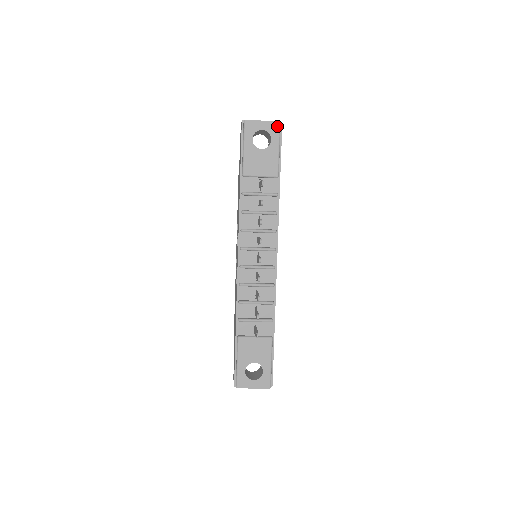
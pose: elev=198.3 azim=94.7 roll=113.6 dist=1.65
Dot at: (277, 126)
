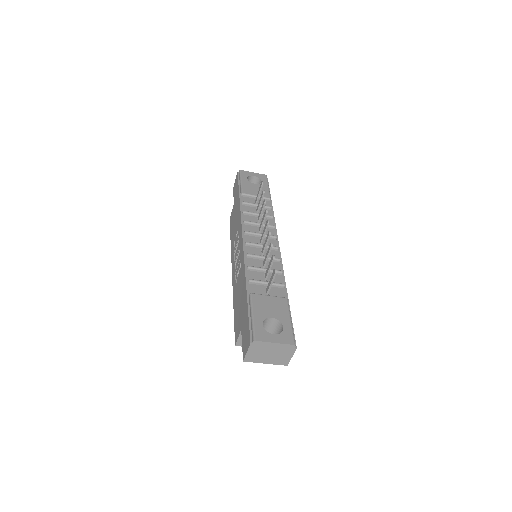
Dot at: (265, 176)
